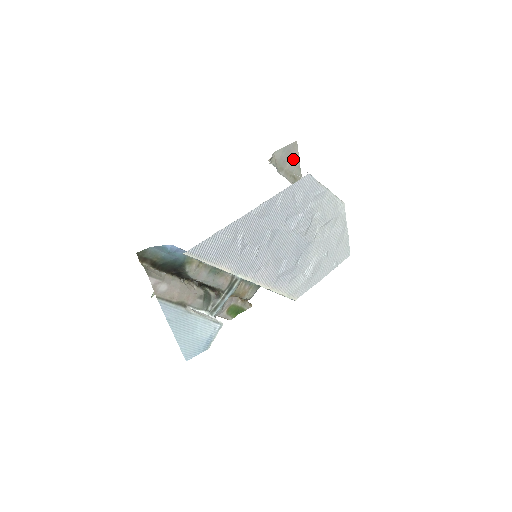
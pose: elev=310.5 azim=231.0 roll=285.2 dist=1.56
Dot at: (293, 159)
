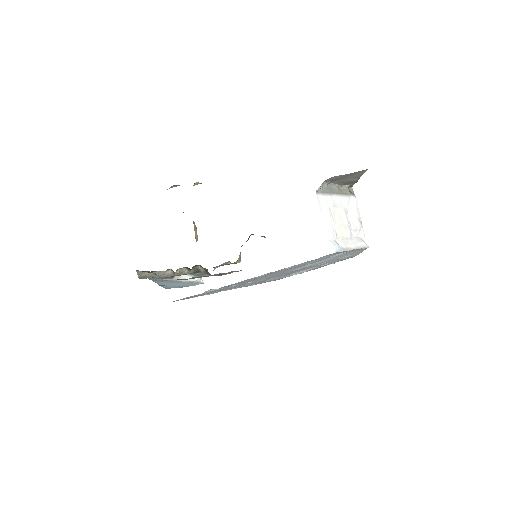
Dot at: (355, 175)
